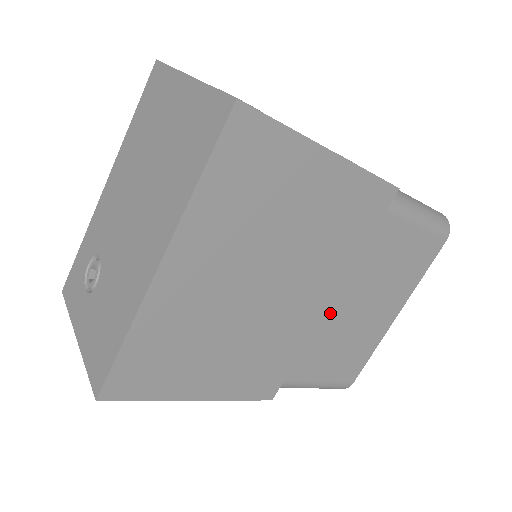
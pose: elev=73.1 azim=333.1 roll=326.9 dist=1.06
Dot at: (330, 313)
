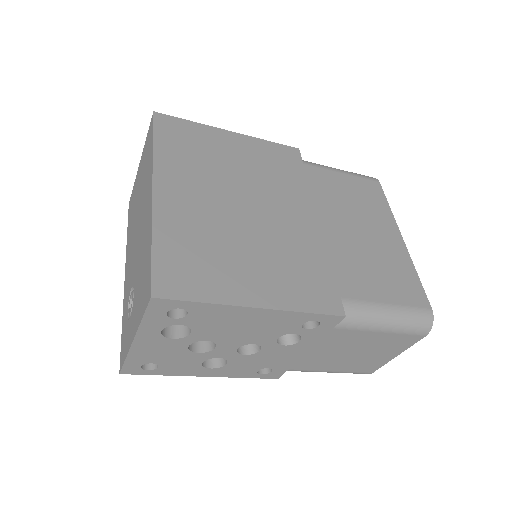
Dot at: (330, 234)
